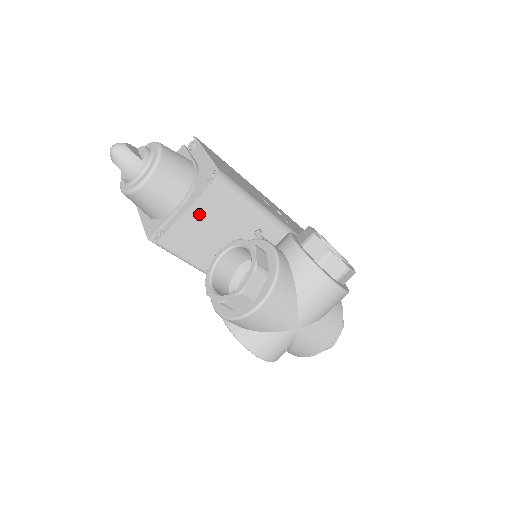
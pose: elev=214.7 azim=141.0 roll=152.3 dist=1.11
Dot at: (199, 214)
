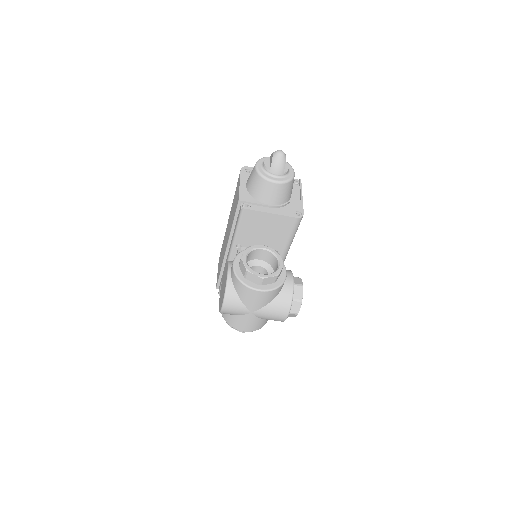
Dot at: (273, 220)
